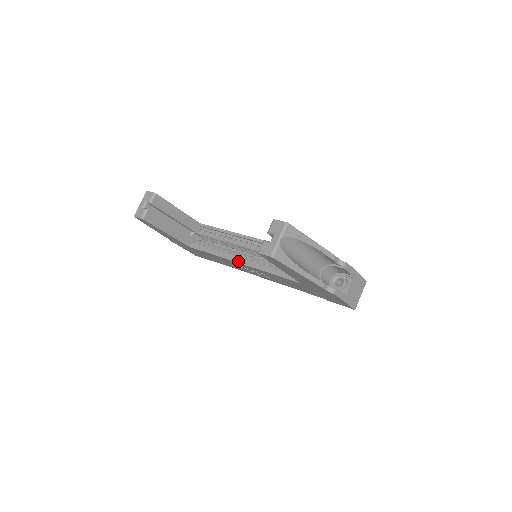
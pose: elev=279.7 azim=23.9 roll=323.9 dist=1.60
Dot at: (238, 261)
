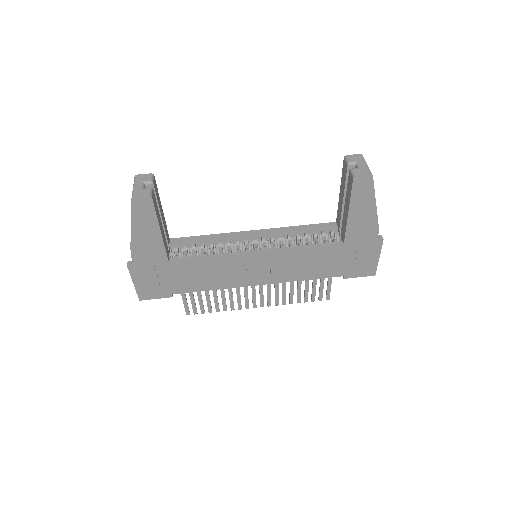
Dot at: (256, 251)
